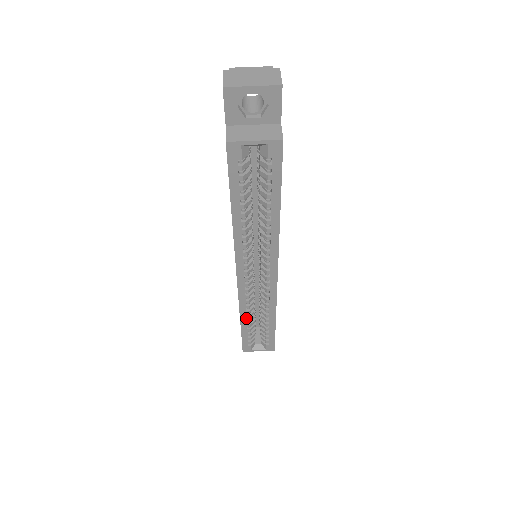
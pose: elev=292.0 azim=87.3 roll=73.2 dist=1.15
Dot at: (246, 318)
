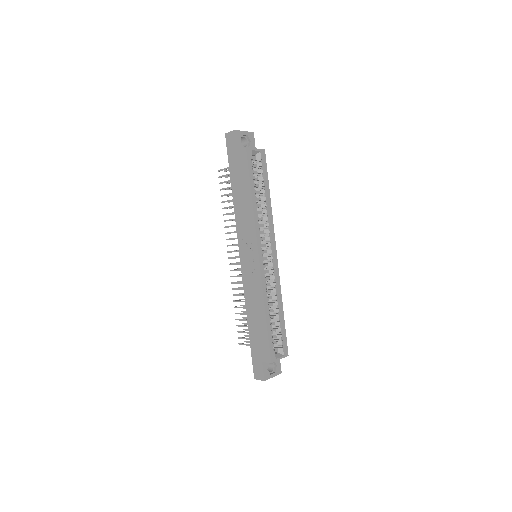
Dot at: (268, 308)
